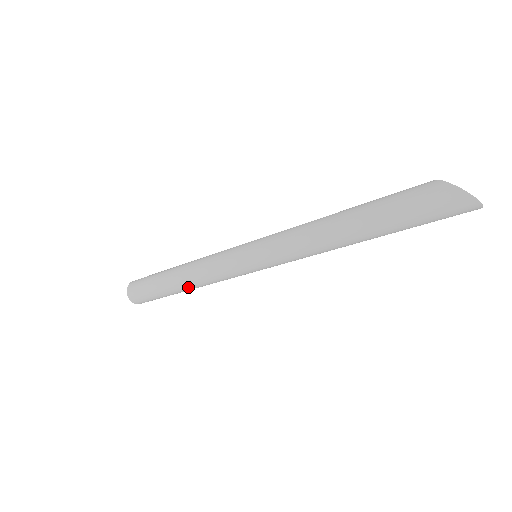
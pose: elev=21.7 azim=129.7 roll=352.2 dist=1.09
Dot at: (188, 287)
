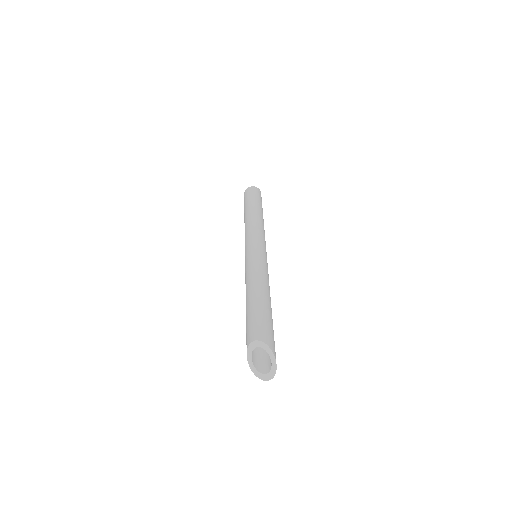
Dot at: occluded
